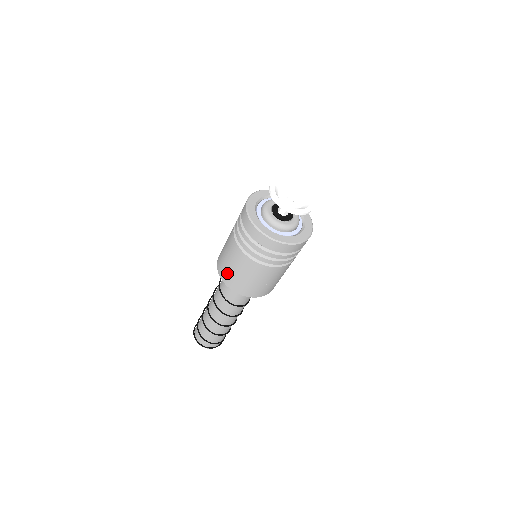
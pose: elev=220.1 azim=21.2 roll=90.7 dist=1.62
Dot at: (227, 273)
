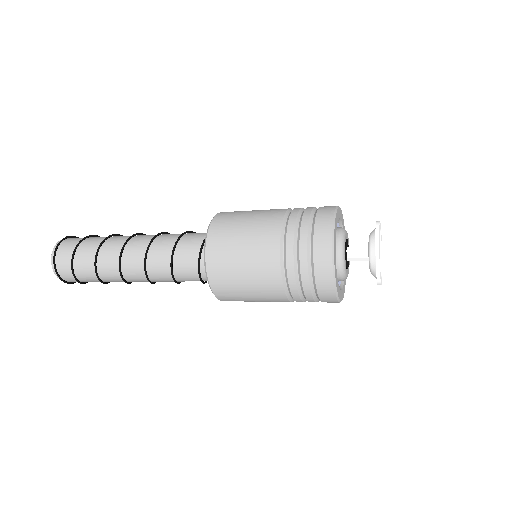
Dot at: (230, 288)
